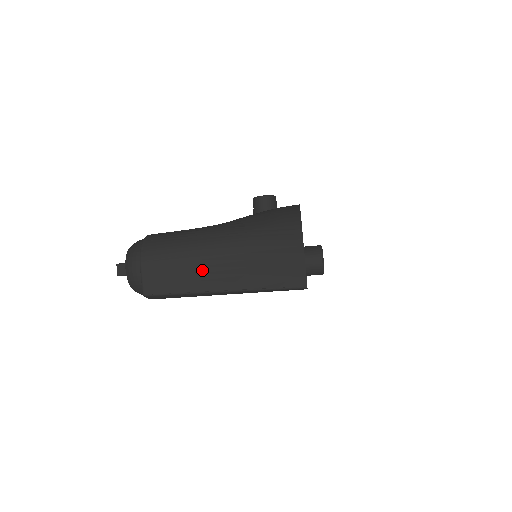
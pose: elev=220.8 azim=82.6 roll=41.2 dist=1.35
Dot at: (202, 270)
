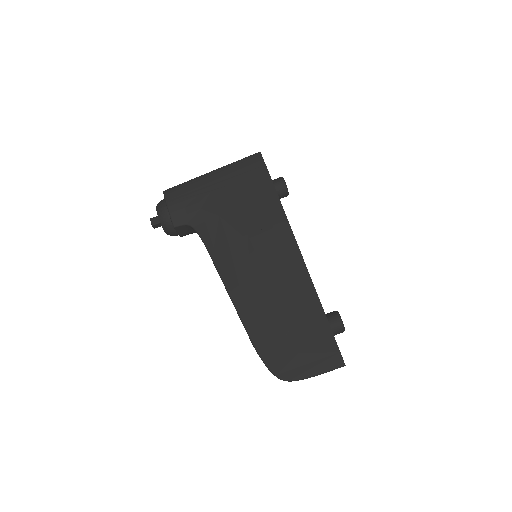
Dot at: occluded
